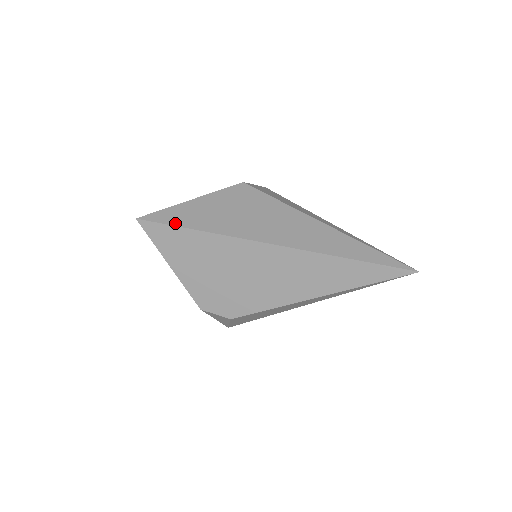
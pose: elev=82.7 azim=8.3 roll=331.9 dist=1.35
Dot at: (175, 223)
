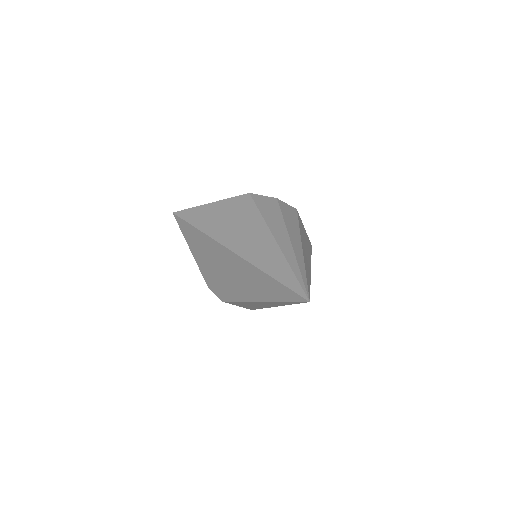
Dot at: (189, 220)
